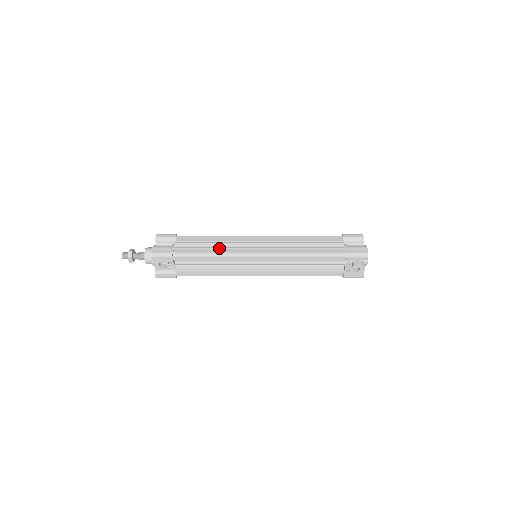
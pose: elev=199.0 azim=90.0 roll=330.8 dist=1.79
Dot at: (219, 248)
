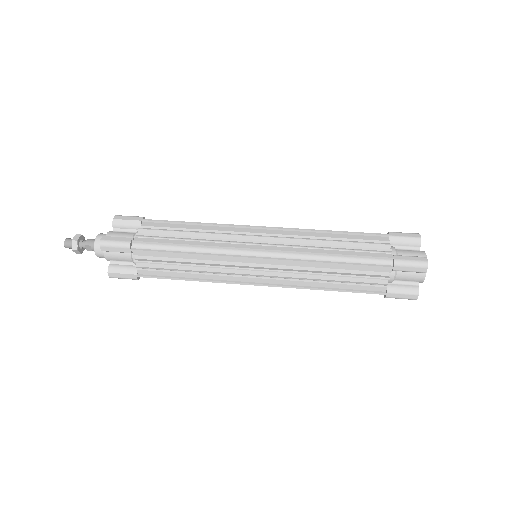
Dot at: (200, 269)
